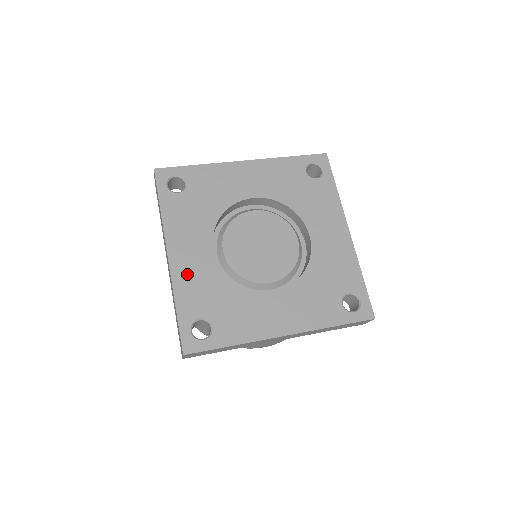
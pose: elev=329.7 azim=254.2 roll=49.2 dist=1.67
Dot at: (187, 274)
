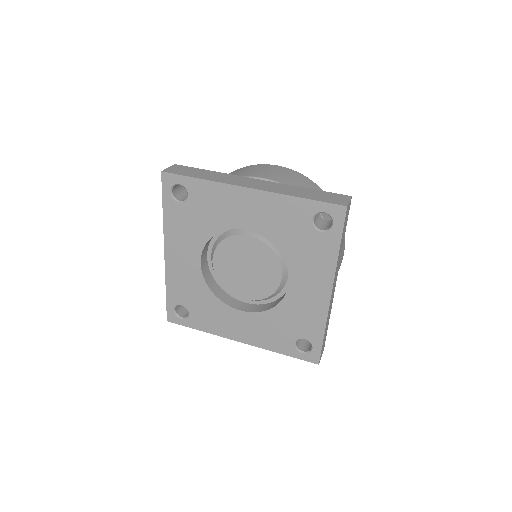
Dot at: (177, 272)
